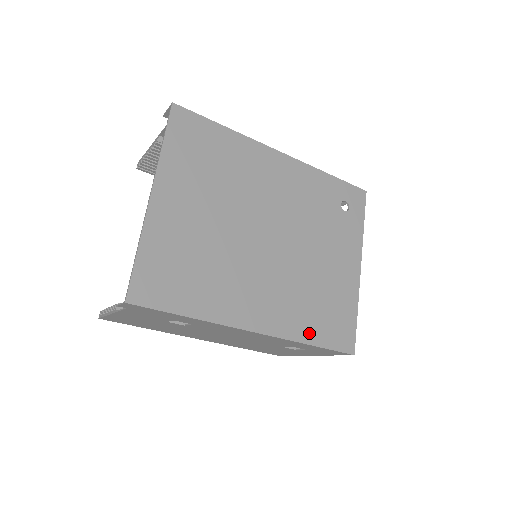
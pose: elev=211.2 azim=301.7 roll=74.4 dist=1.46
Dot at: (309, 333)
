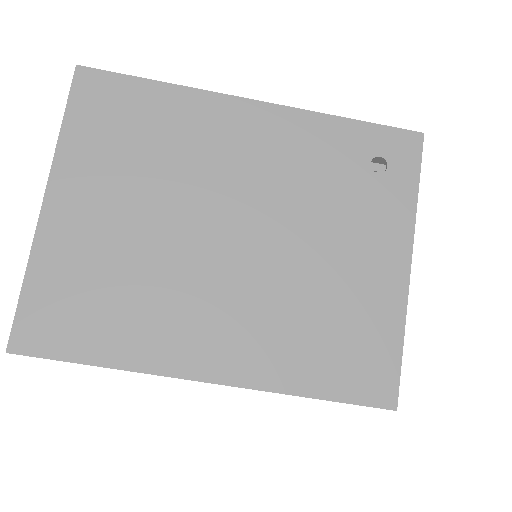
Dot at: (306, 378)
